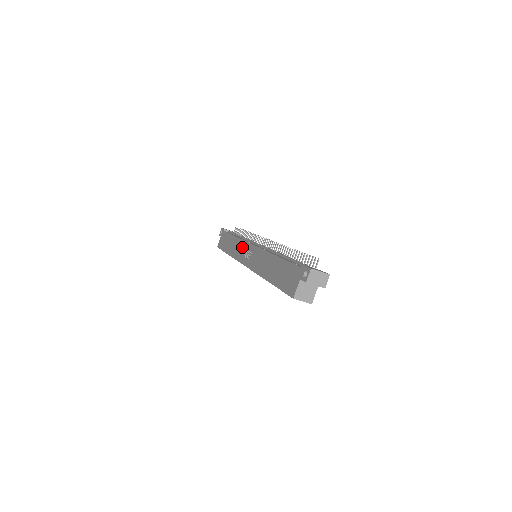
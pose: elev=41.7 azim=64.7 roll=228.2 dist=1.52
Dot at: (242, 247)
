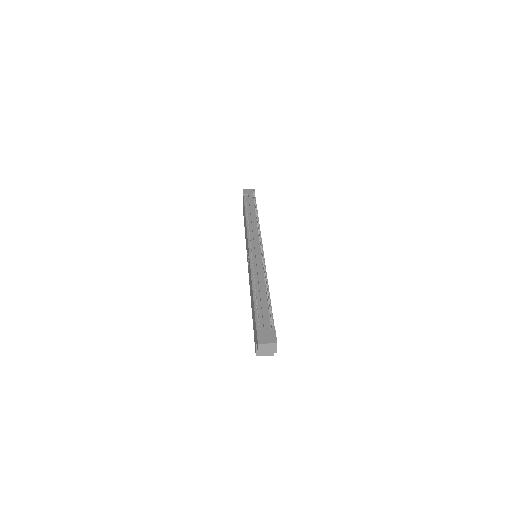
Dot at: occluded
